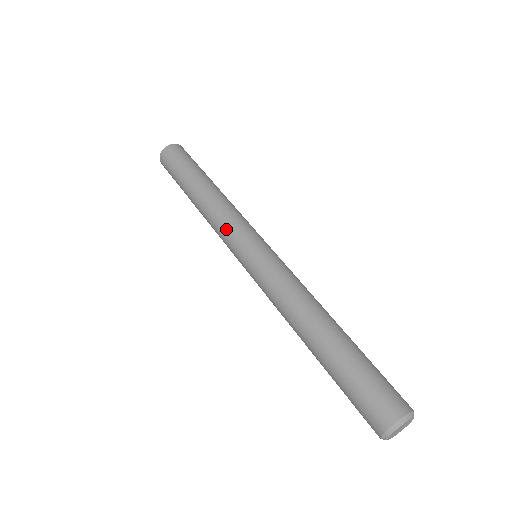
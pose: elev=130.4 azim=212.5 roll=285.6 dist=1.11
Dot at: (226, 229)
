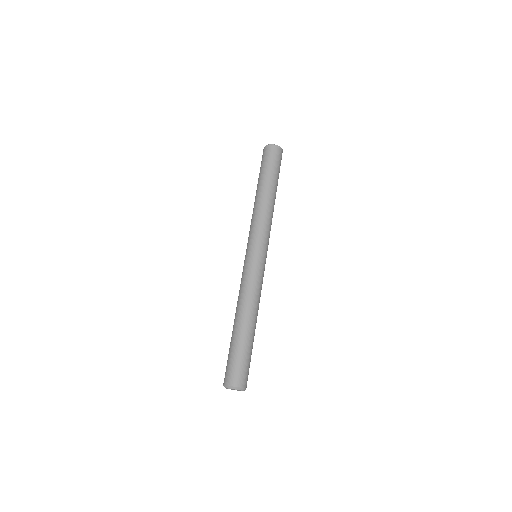
Dot at: (250, 231)
